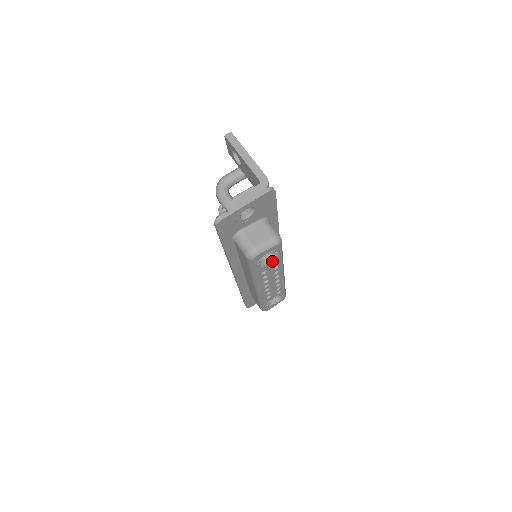
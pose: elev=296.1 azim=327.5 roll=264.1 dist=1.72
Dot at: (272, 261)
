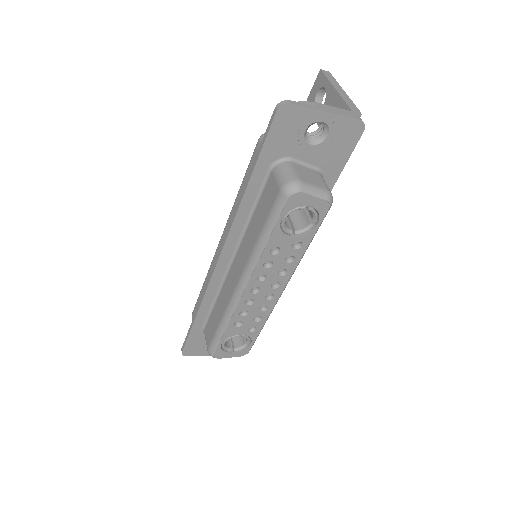
Dot at: (297, 236)
